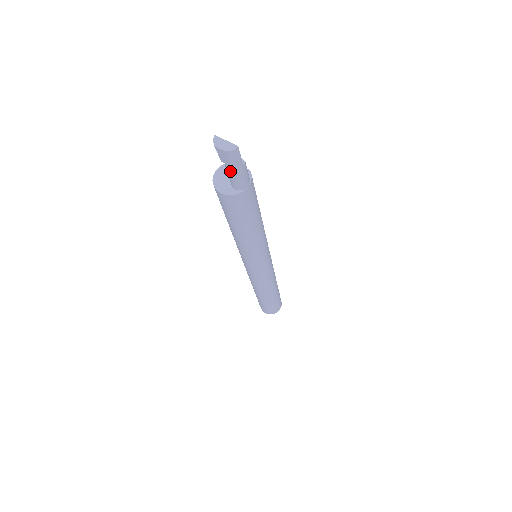
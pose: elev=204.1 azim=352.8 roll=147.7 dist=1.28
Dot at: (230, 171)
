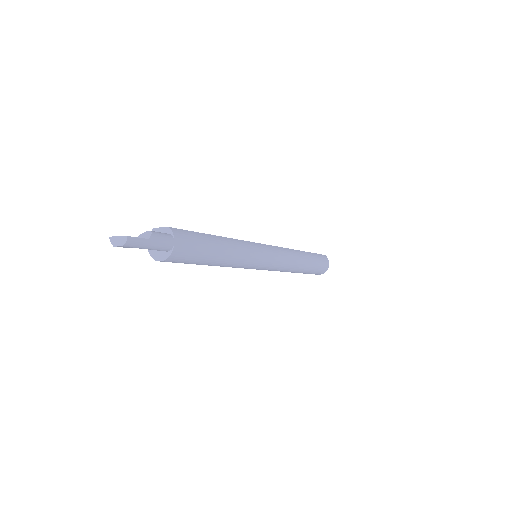
Dot at: occluded
